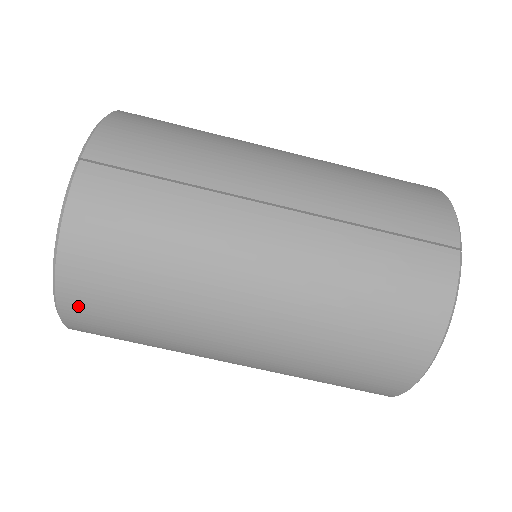
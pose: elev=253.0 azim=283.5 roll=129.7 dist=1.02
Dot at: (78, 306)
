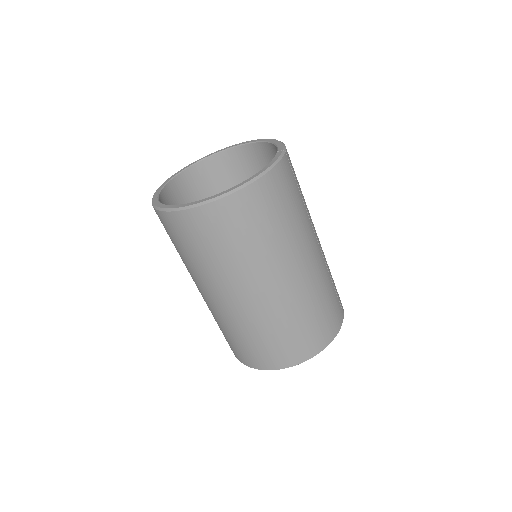
Dot at: (237, 206)
